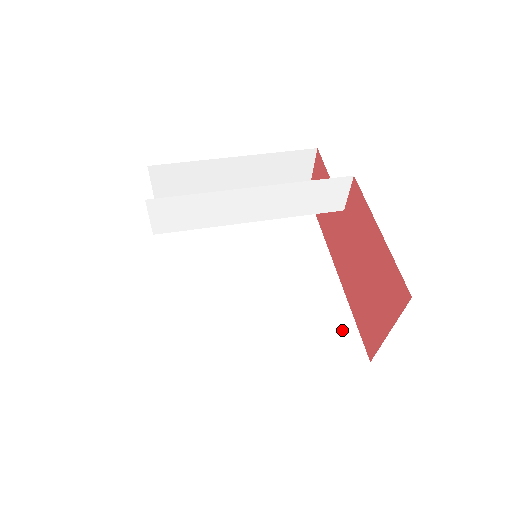
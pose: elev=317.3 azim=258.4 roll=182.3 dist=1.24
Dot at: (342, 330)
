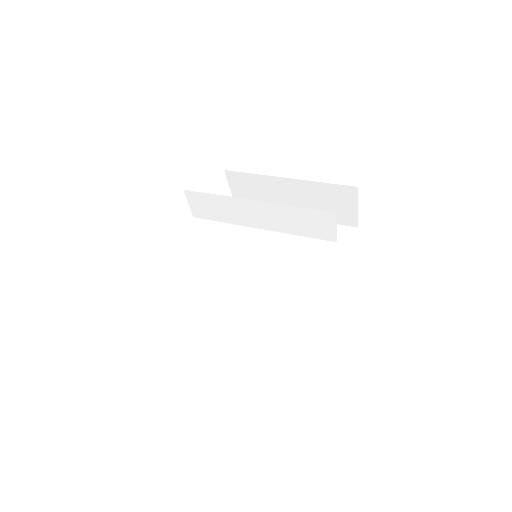
Dot at: (304, 342)
